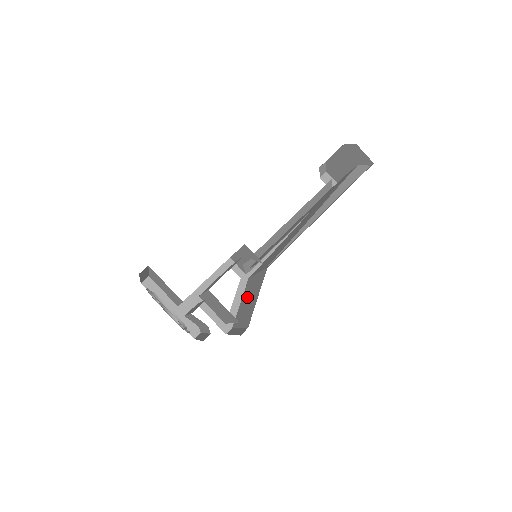
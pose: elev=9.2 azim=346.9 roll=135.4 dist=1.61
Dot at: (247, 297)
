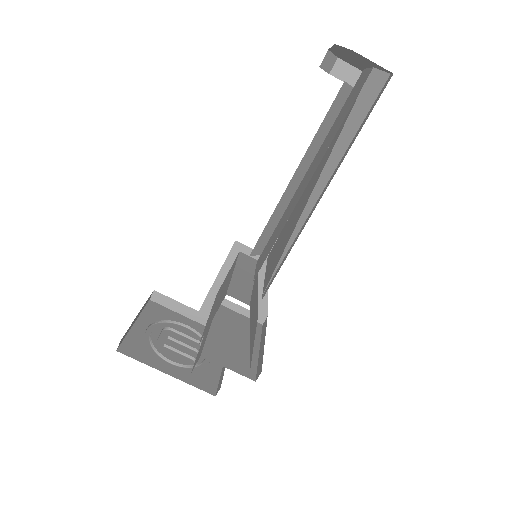
Dot at: occluded
